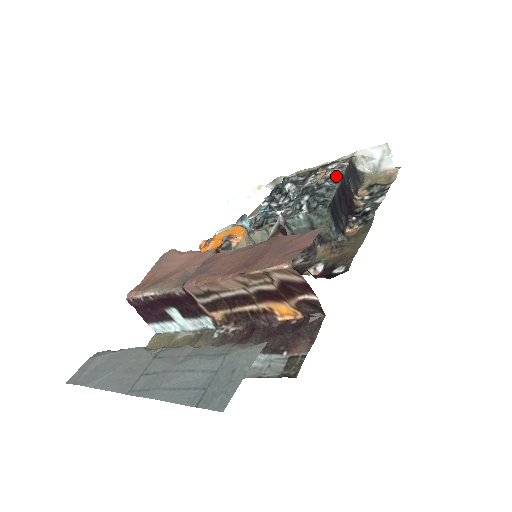
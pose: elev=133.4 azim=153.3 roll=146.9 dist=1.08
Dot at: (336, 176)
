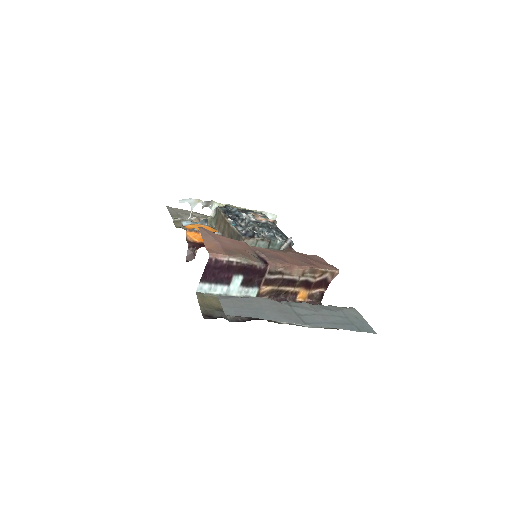
Dot at: occluded
